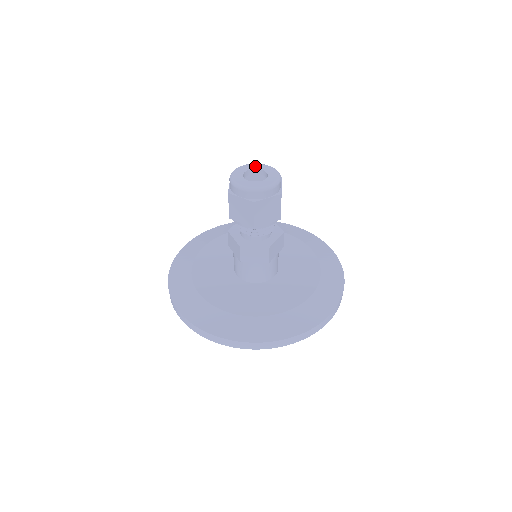
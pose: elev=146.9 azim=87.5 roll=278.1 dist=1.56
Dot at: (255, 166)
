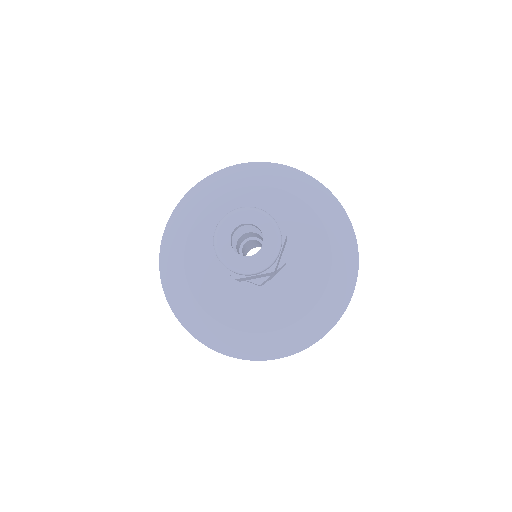
Dot at: (253, 217)
